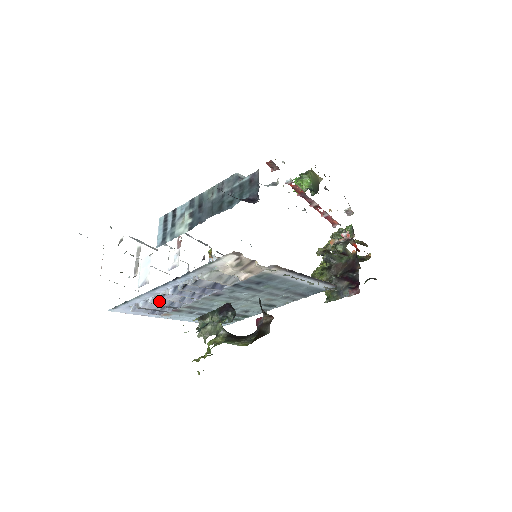
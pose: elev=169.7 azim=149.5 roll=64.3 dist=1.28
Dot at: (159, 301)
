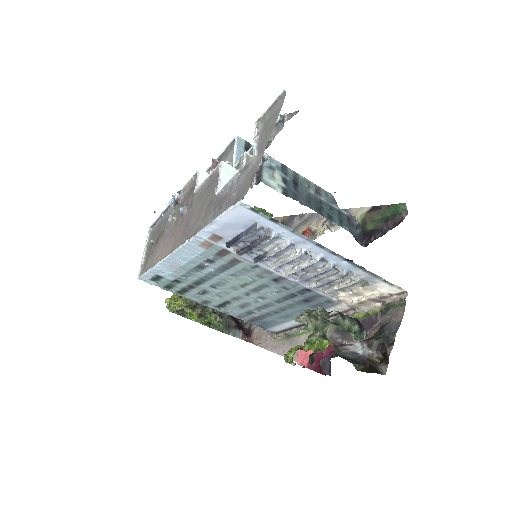
Dot at: (284, 249)
